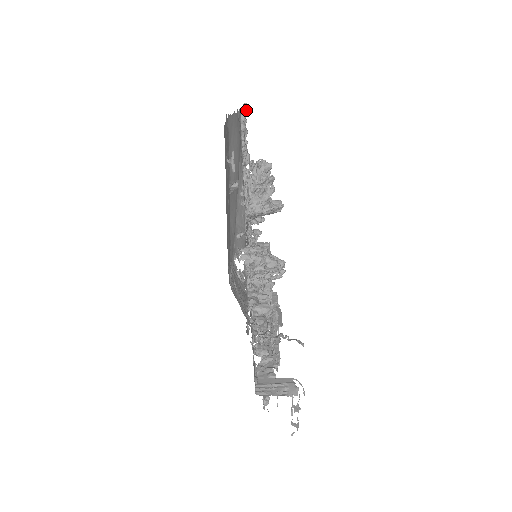
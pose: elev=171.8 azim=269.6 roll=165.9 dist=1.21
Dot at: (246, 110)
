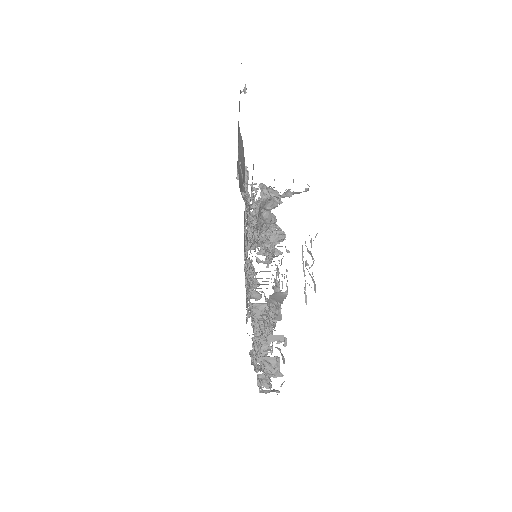
Dot at: occluded
